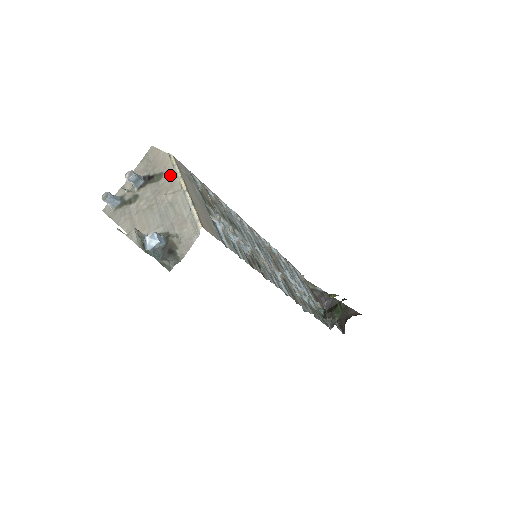
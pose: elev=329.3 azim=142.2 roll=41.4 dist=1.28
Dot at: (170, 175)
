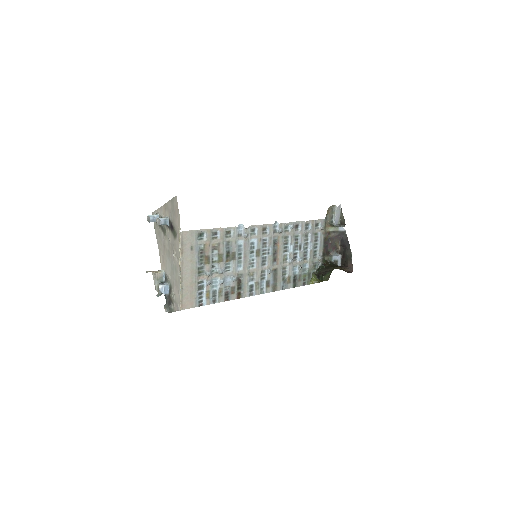
Dot at: occluded
